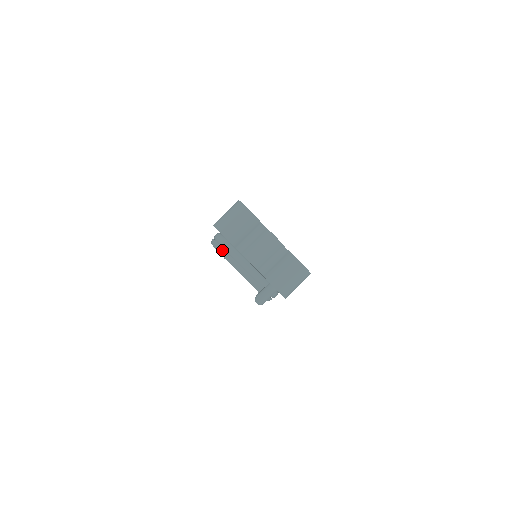
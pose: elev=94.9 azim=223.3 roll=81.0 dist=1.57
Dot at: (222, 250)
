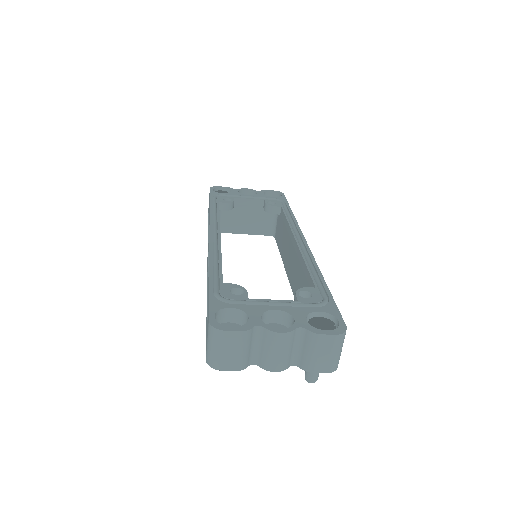
Dot at: occluded
